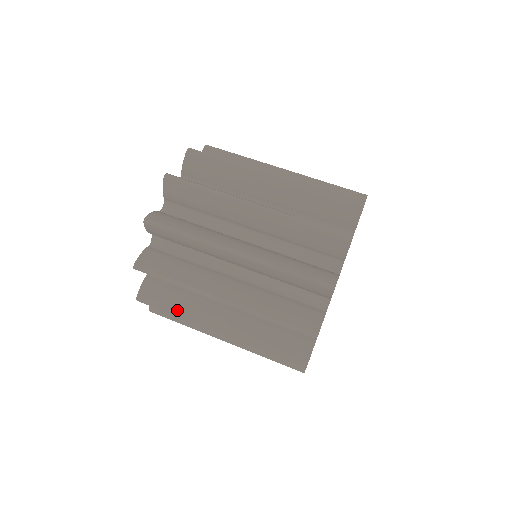
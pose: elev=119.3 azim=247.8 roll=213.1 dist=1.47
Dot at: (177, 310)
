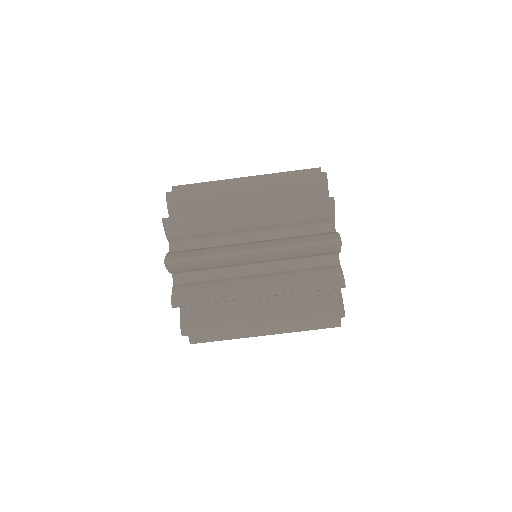
Dot at: occluded
